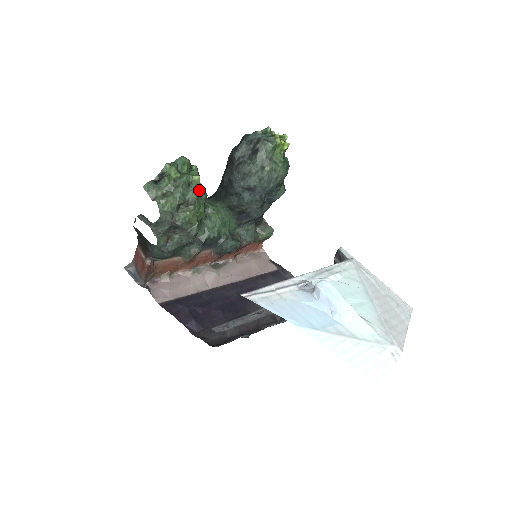
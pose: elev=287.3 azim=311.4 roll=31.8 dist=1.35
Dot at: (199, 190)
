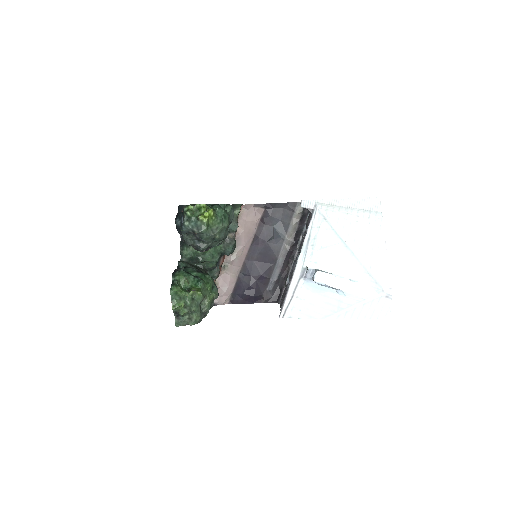
Dot at: (200, 294)
